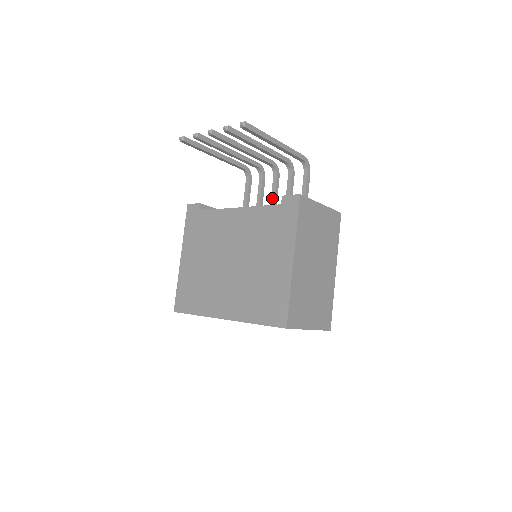
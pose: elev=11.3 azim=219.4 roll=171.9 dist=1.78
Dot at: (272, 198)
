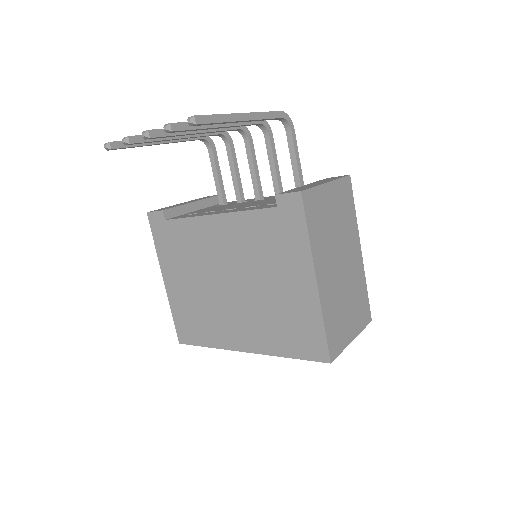
Dot at: (252, 172)
